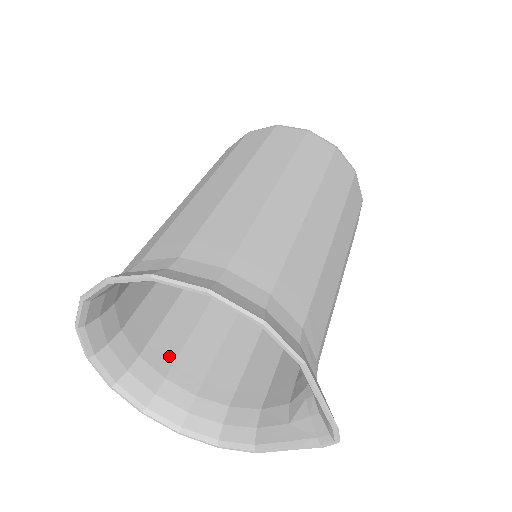
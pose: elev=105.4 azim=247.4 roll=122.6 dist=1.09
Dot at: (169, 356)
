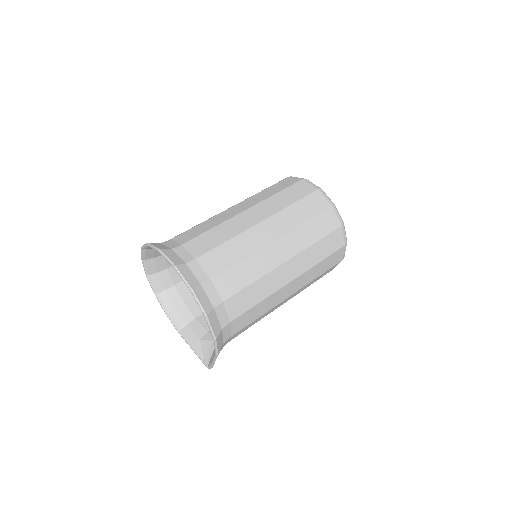
Dot at: occluded
